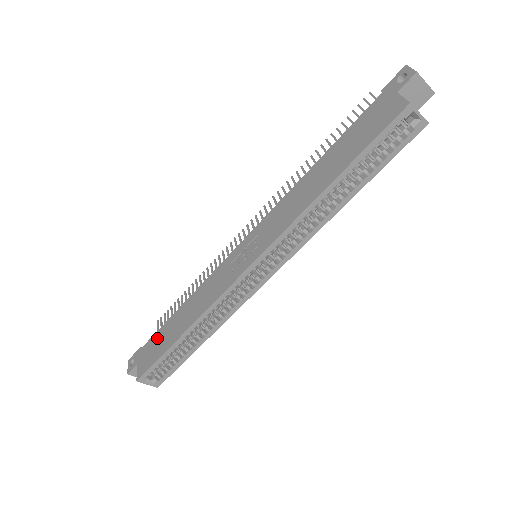
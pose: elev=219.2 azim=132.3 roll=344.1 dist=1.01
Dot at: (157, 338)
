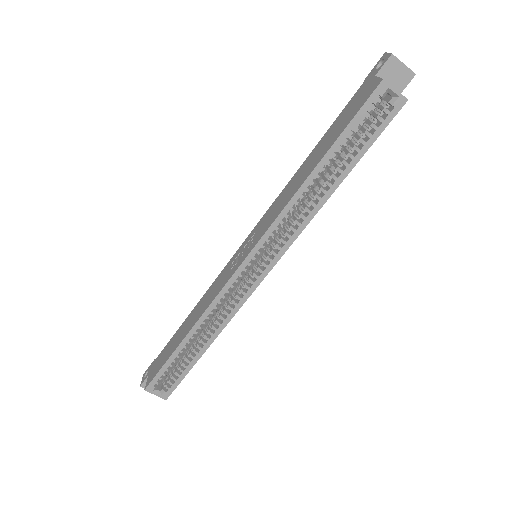
Dot at: (167, 347)
